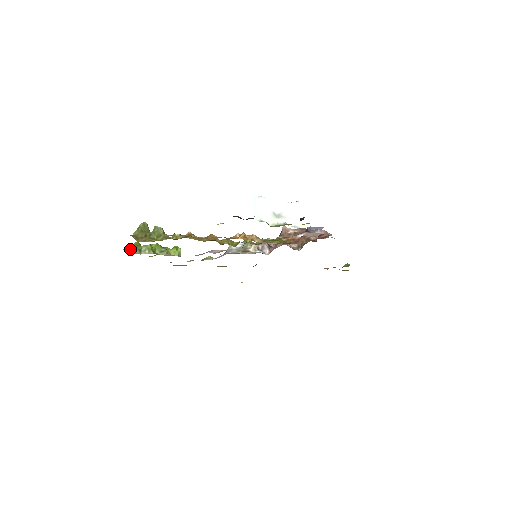
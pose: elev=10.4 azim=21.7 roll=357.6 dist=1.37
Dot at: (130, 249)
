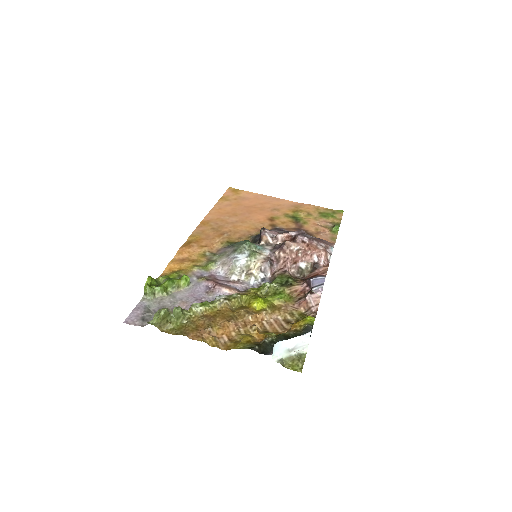
Dot at: (149, 314)
